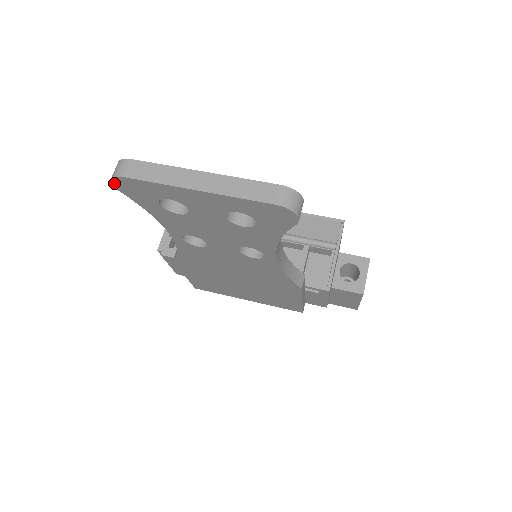
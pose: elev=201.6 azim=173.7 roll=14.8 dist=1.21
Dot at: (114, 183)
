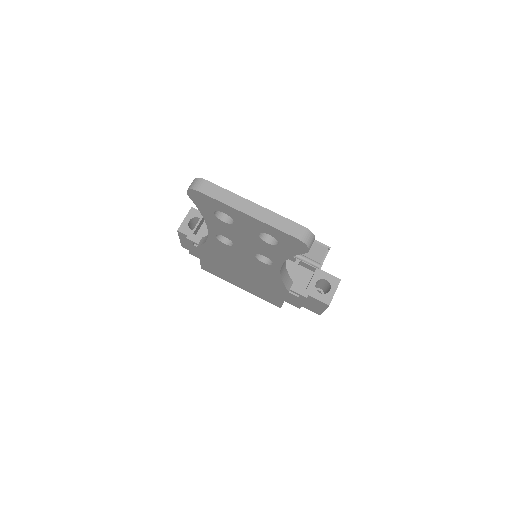
Dot at: (189, 192)
